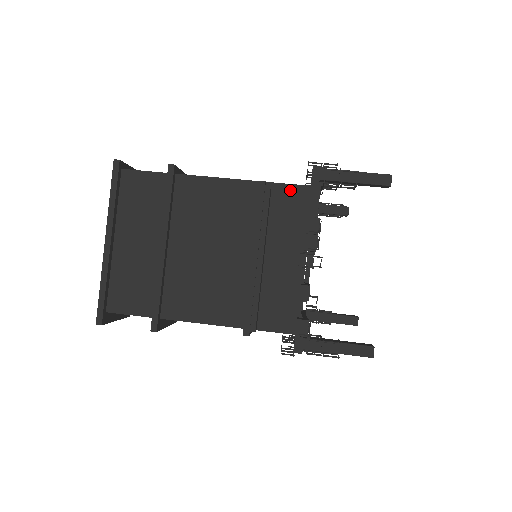
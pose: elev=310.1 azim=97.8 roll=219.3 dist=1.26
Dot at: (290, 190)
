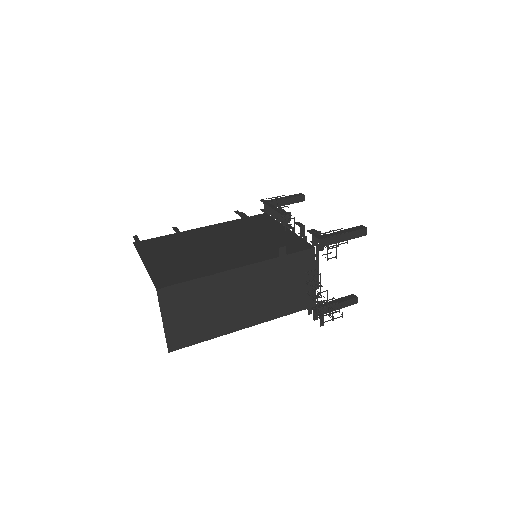
Dot at: (254, 217)
